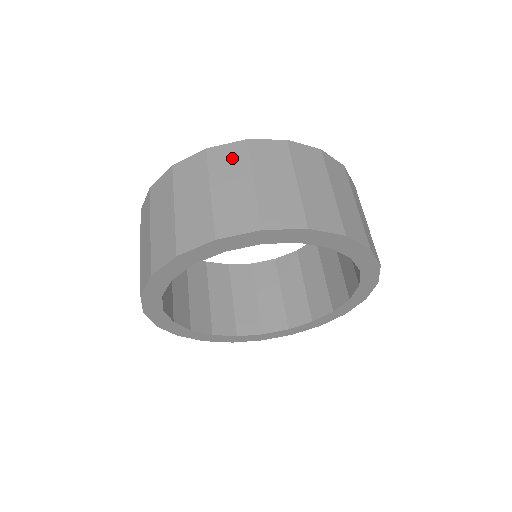
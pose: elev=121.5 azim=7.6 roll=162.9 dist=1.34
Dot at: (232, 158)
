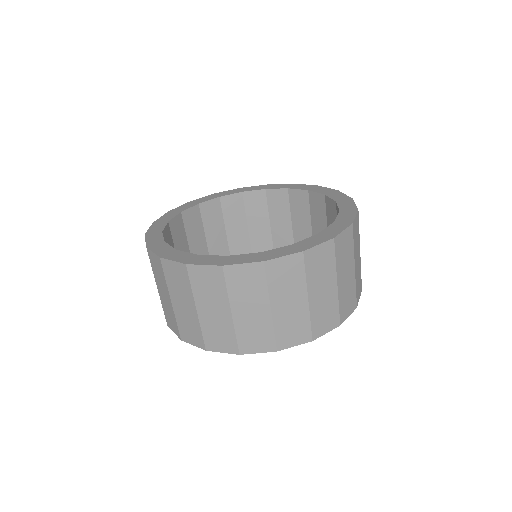
Dot at: (250, 282)
